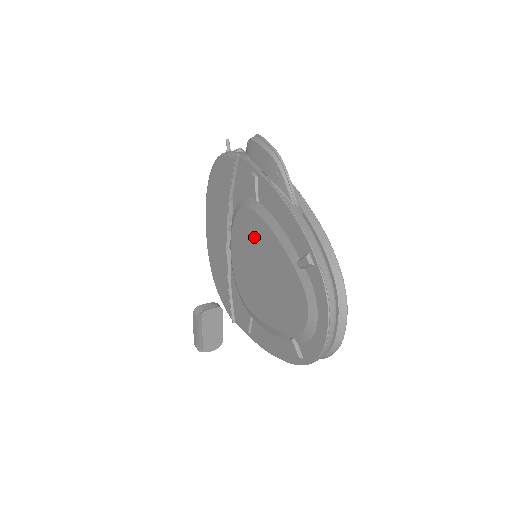
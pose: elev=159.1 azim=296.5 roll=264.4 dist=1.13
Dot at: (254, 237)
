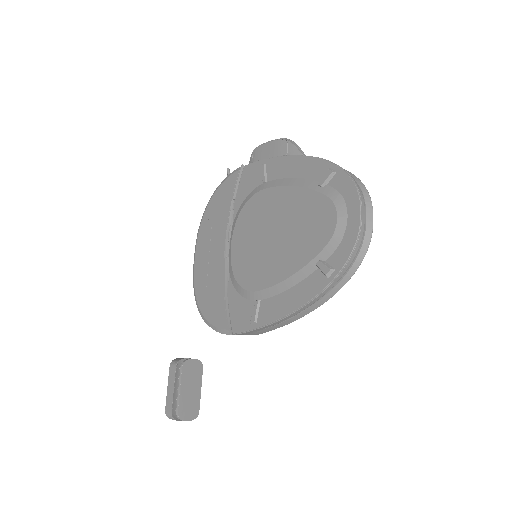
Dot at: (263, 211)
